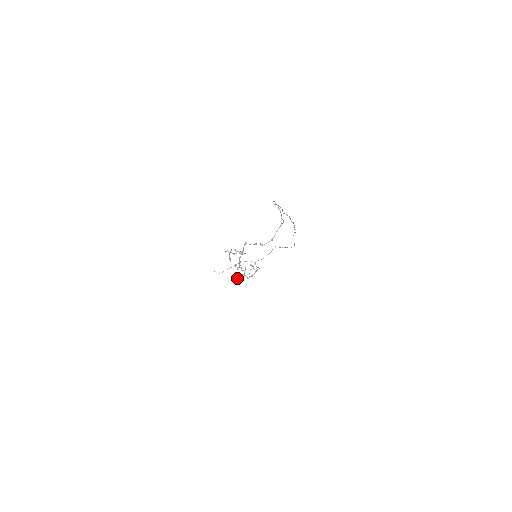
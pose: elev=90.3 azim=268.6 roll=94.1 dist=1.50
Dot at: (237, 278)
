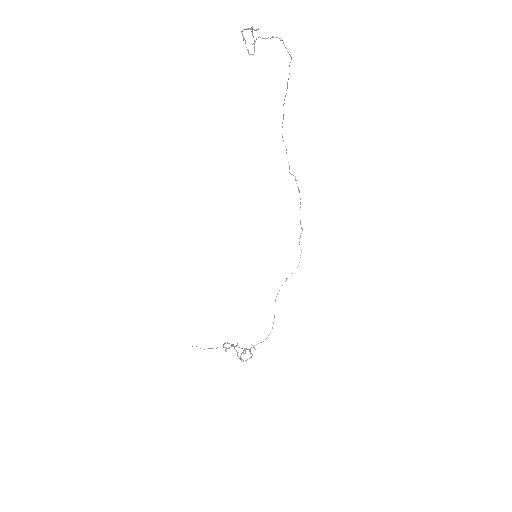
Dot at: (225, 342)
